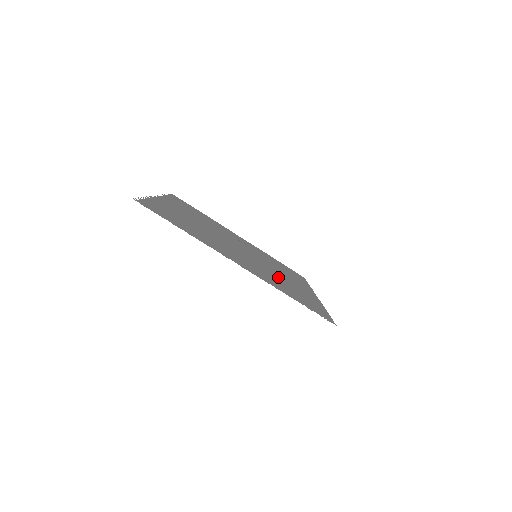
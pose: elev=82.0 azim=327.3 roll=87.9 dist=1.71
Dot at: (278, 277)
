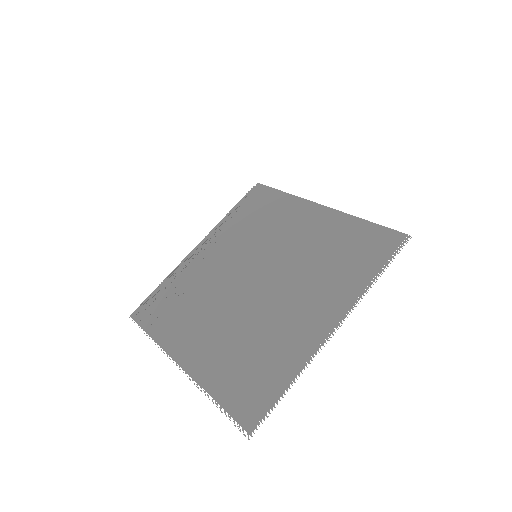
Dot at: (312, 257)
